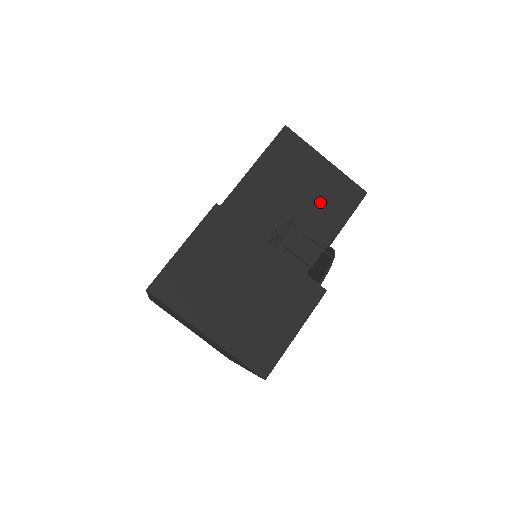
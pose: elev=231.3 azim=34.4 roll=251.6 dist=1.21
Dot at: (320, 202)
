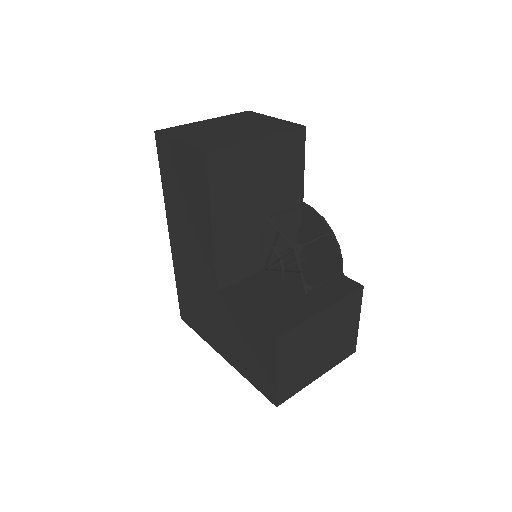
Dot at: (278, 179)
